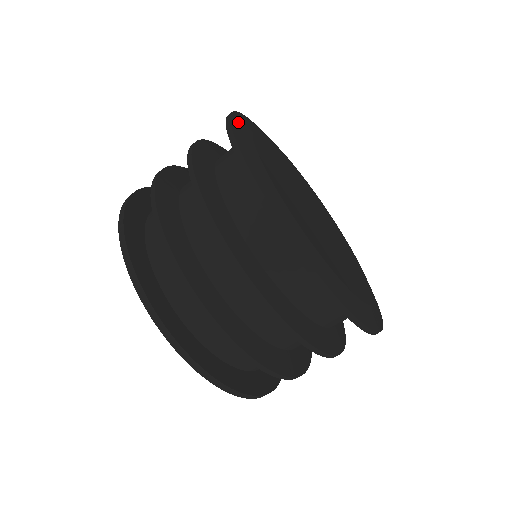
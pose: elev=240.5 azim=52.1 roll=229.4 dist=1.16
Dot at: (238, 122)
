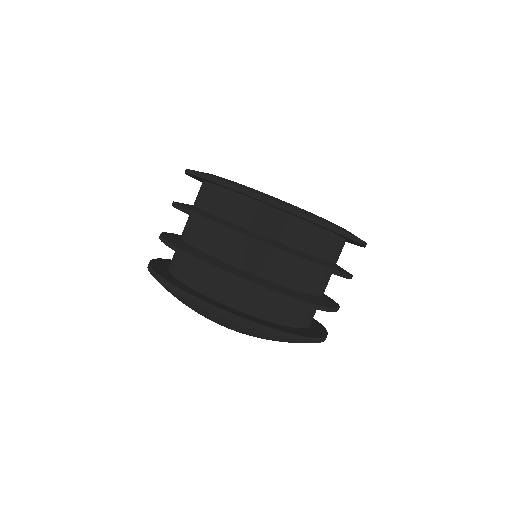
Dot at: occluded
